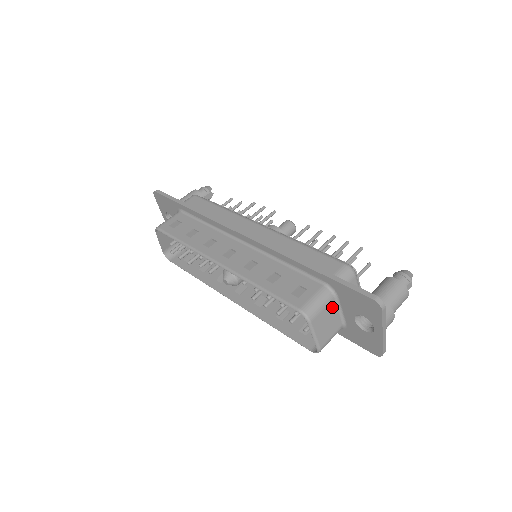
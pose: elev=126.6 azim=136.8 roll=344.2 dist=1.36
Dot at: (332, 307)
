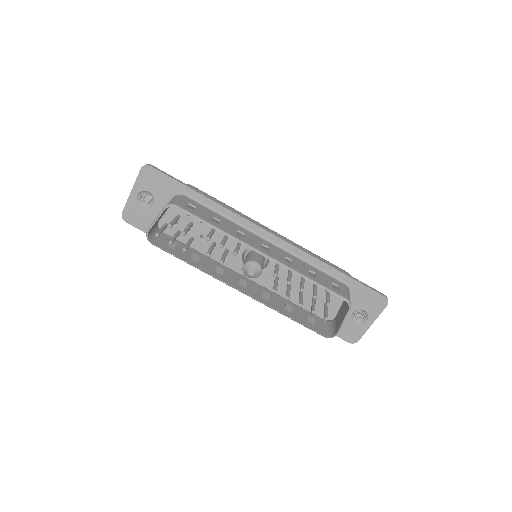
Dot at: occluded
